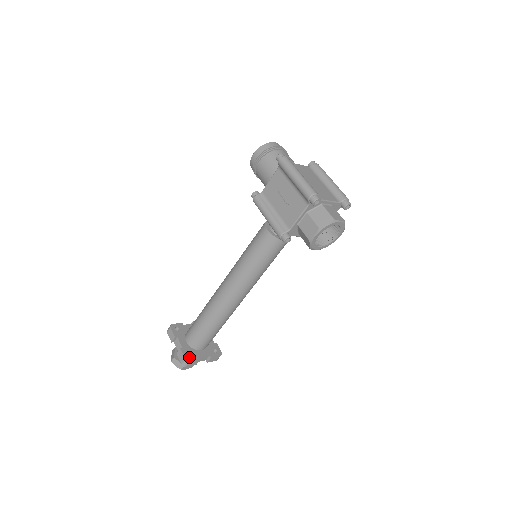
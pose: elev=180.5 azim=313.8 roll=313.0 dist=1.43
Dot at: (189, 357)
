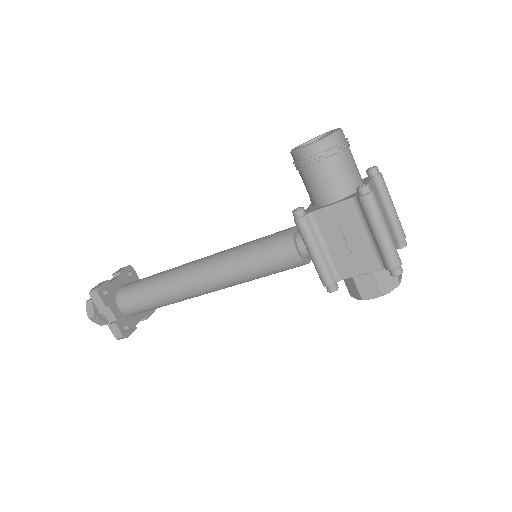
Dot at: (126, 331)
